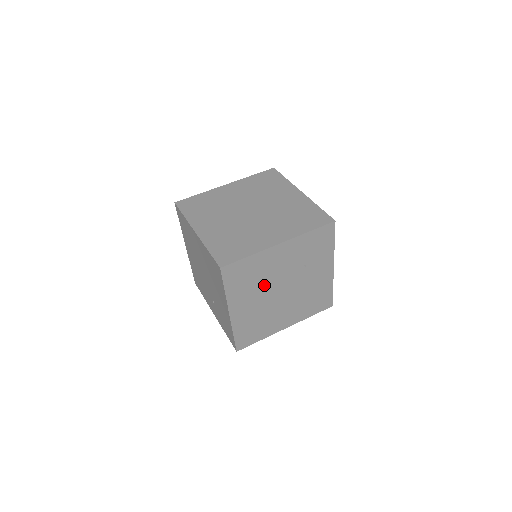
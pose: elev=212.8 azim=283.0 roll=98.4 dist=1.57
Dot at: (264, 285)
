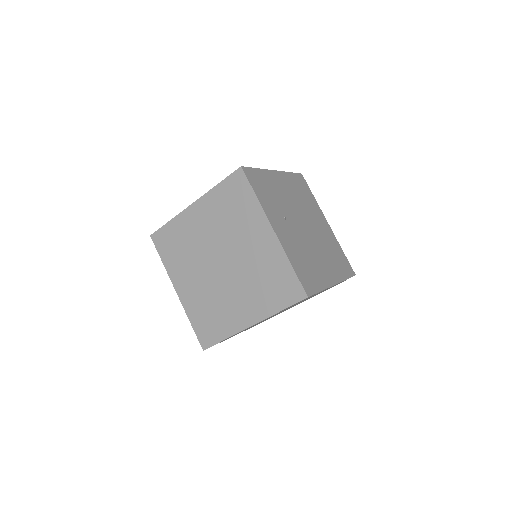
Dot at: occluded
